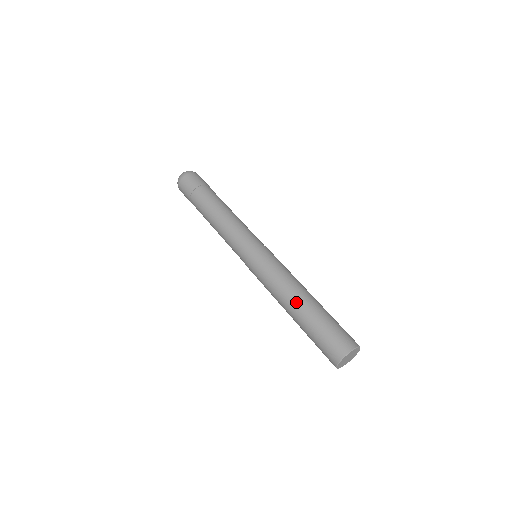
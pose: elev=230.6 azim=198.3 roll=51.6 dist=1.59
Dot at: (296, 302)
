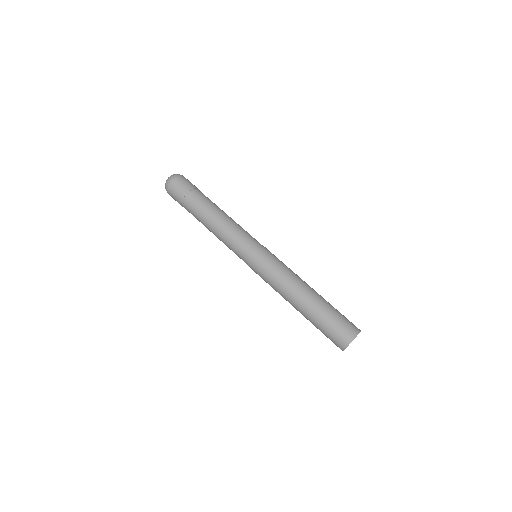
Dot at: (297, 305)
